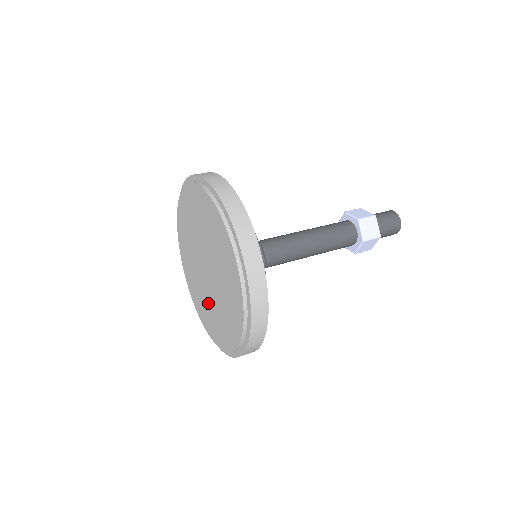
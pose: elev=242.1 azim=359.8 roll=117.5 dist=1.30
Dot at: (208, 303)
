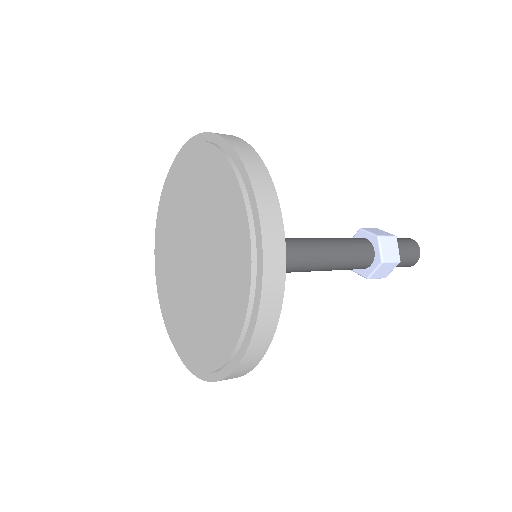
Dot at: (173, 267)
